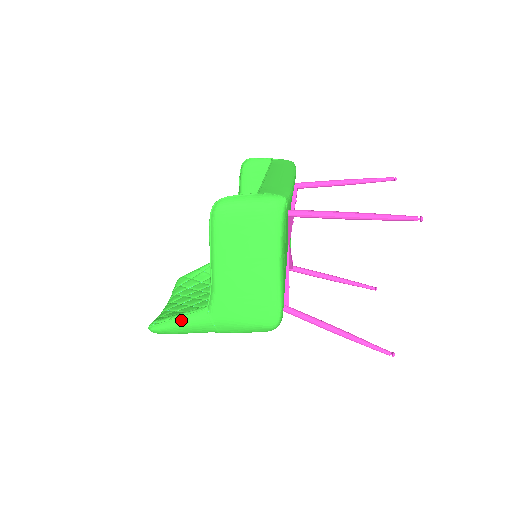
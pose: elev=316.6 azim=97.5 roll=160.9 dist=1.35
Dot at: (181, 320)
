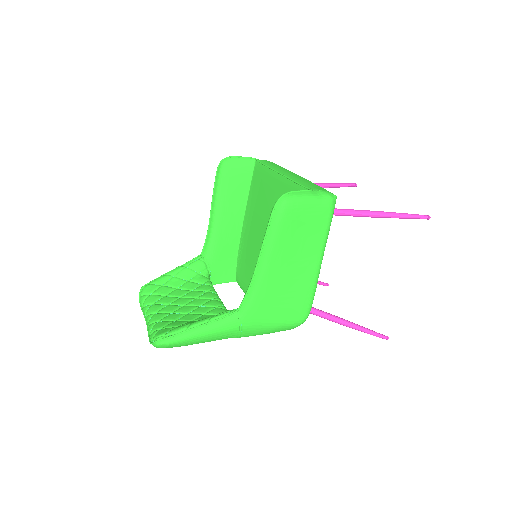
Dot at: (204, 328)
